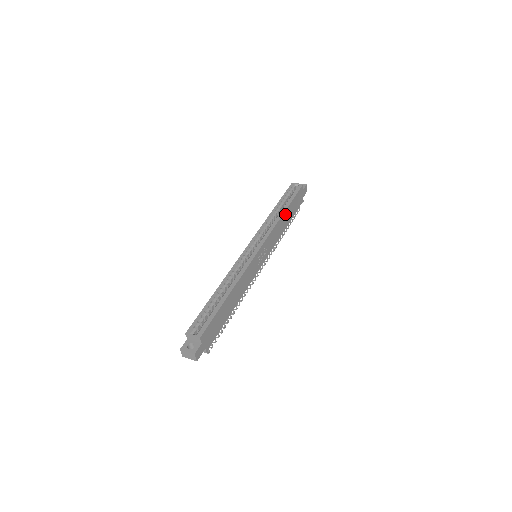
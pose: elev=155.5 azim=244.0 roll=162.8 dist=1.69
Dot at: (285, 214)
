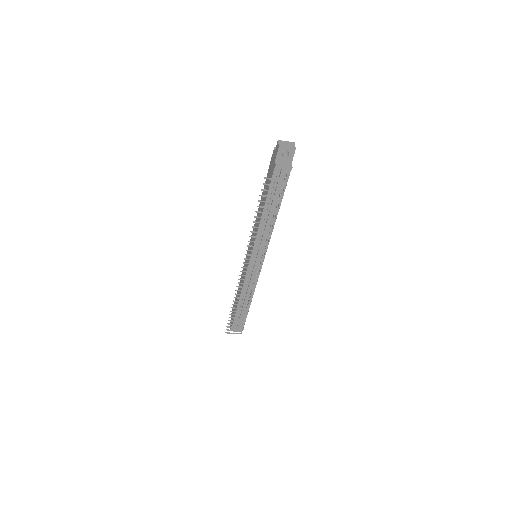
Dot at: occluded
